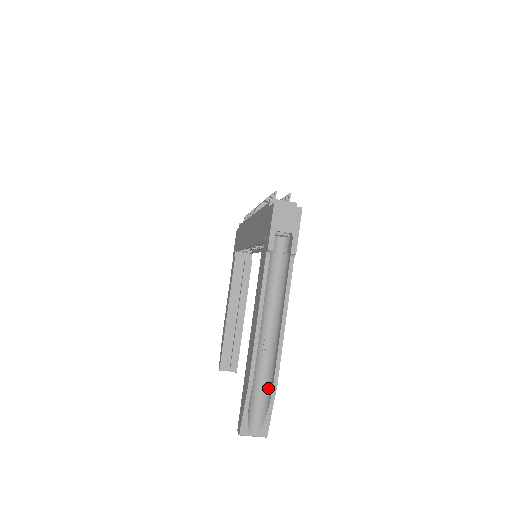
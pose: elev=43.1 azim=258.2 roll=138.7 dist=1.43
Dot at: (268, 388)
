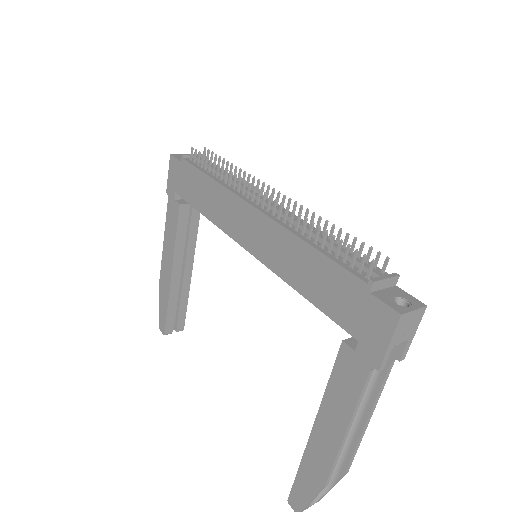
Dot at: occluded
